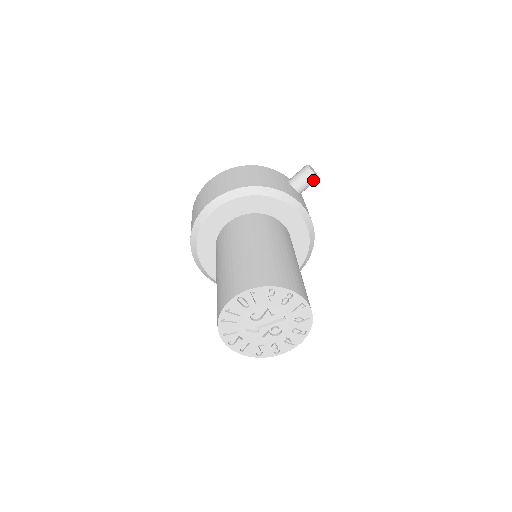
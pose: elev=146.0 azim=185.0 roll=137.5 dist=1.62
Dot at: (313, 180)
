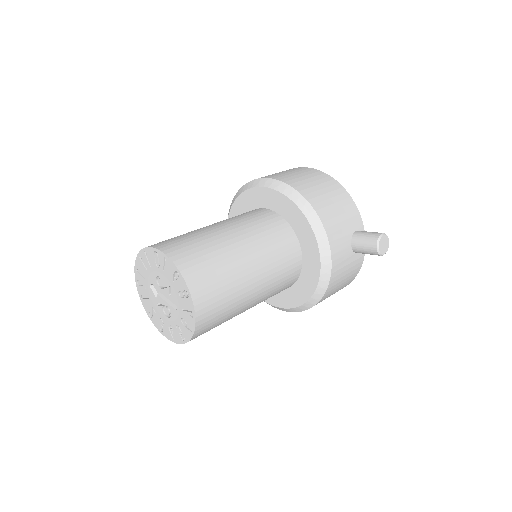
Dot at: (373, 251)
